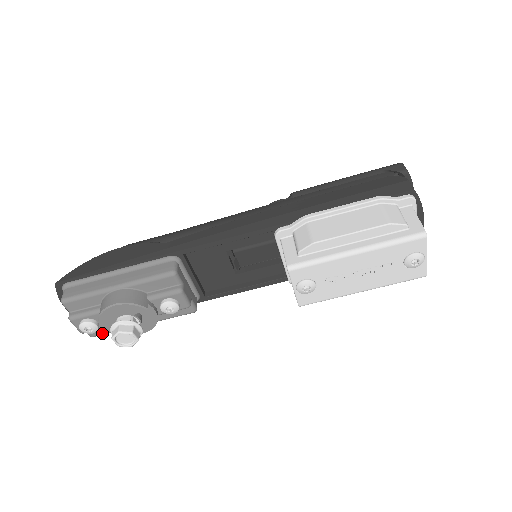
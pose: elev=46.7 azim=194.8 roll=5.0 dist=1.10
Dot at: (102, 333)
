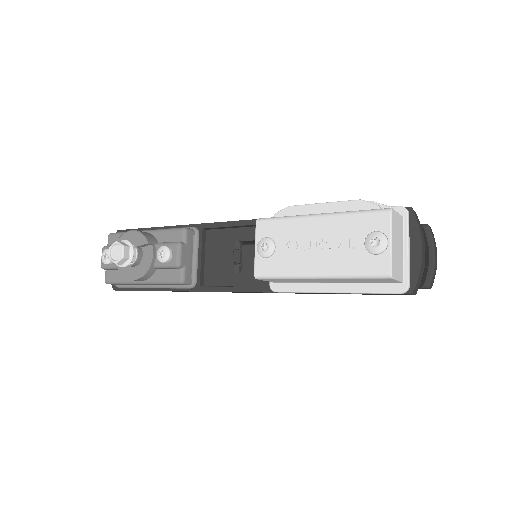
Dot at: (113, 279)
